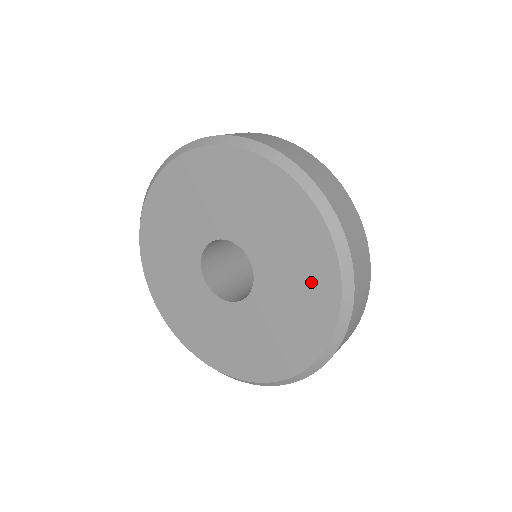
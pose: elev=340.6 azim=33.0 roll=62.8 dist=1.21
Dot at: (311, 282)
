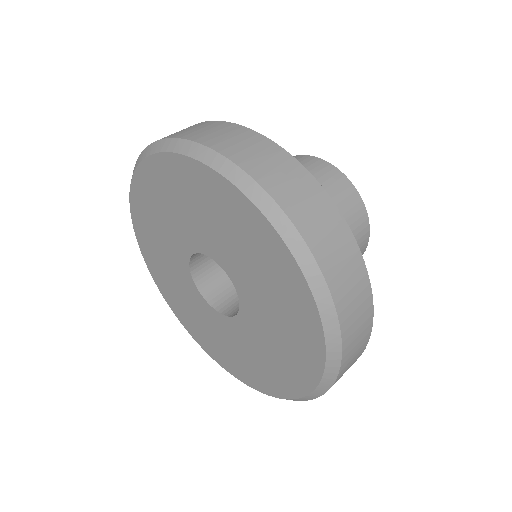
Dot at: (287, 301)
